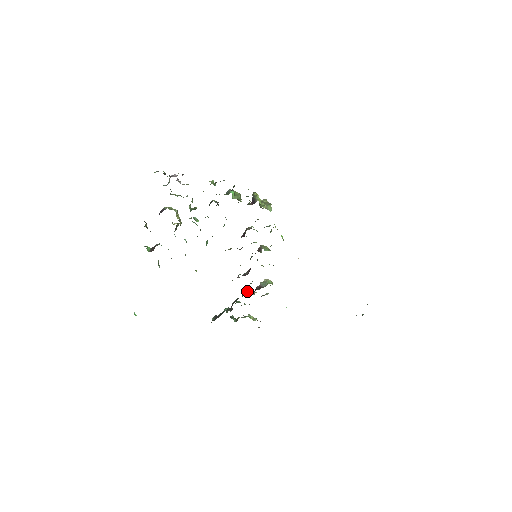
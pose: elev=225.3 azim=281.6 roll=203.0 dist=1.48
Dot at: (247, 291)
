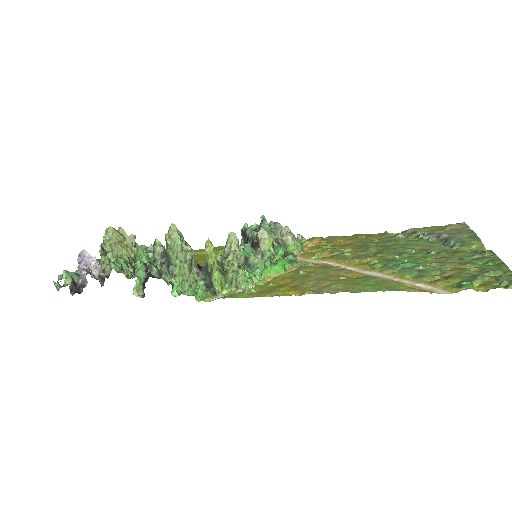
Dot at: occluded
